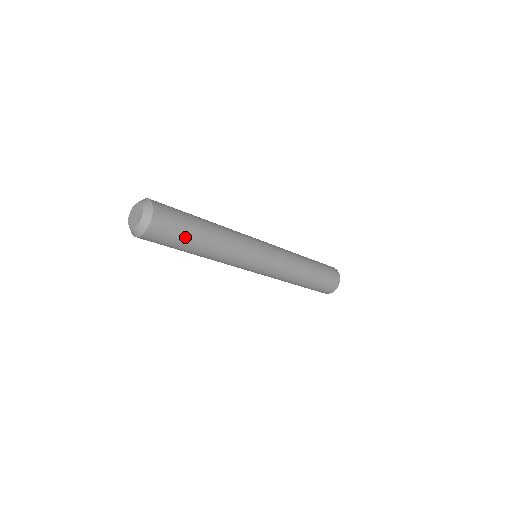
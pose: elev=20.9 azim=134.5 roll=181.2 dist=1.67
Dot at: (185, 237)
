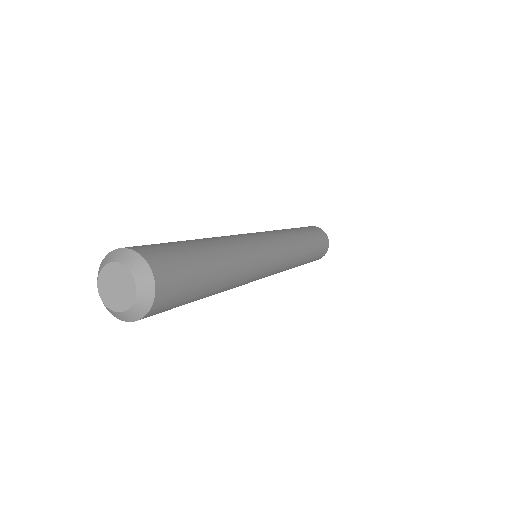
Dot at: (198, 290)
